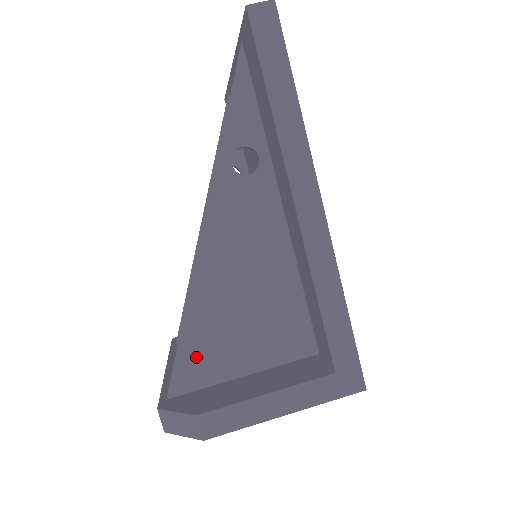
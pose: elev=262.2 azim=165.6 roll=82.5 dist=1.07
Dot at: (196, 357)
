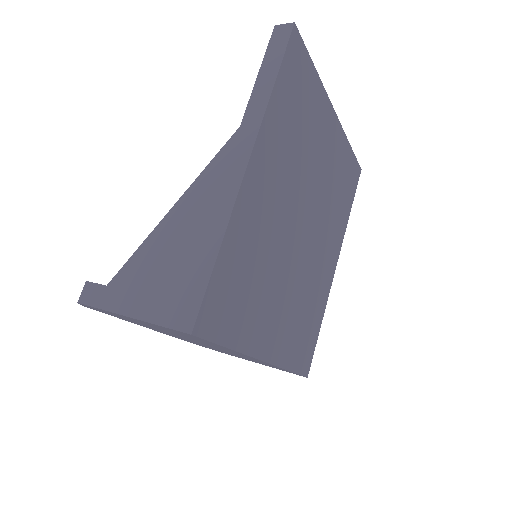
Dot at: (136, 269)
